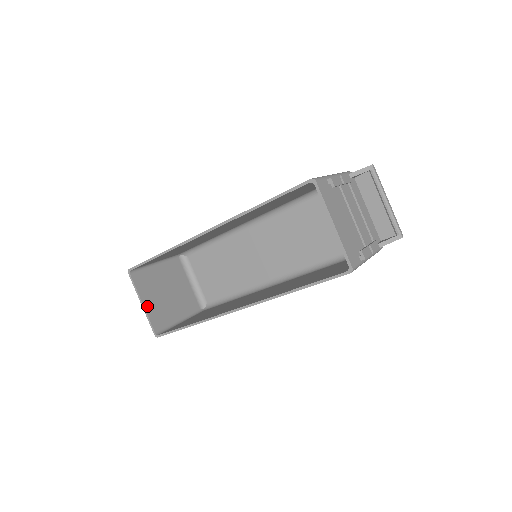
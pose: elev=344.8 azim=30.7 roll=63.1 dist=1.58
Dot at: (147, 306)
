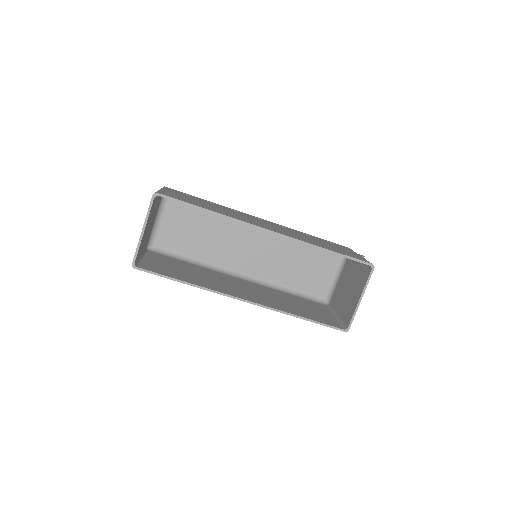
Dot at: occluded
